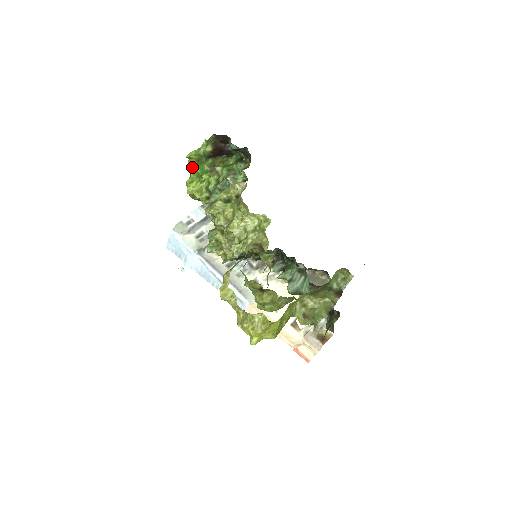
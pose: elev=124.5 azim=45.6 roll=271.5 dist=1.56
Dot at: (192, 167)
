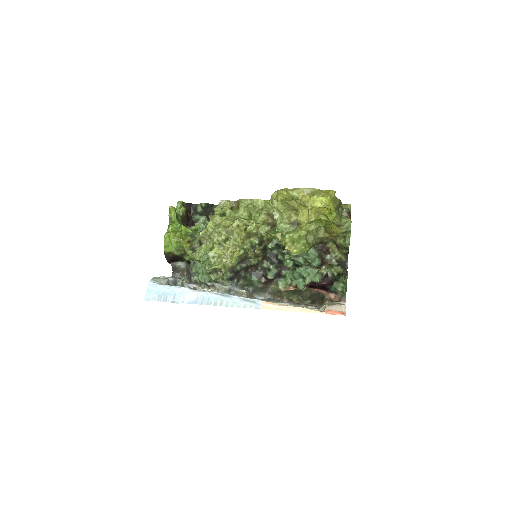
Dot at: (169, 222)
